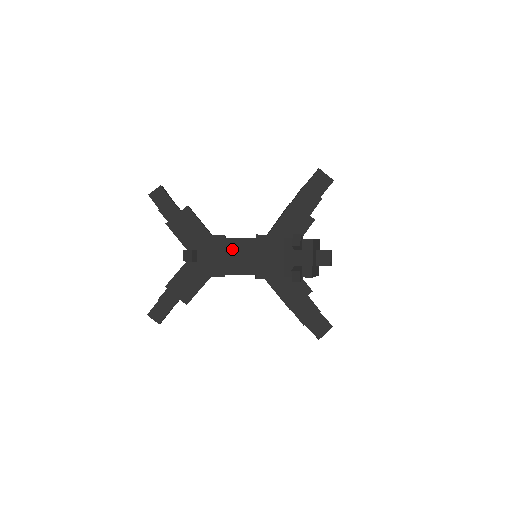
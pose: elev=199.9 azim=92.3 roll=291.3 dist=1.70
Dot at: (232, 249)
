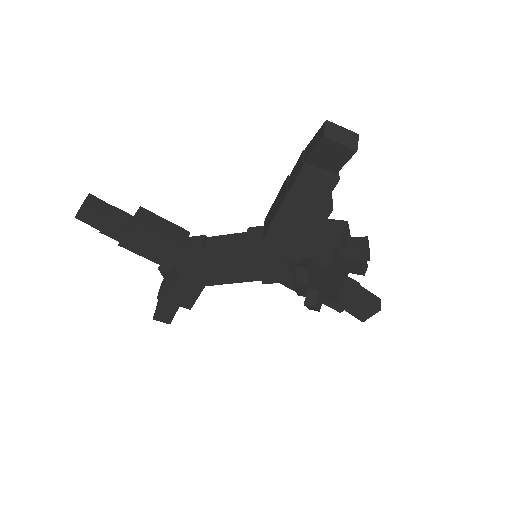
Dot at: (219, 261)
